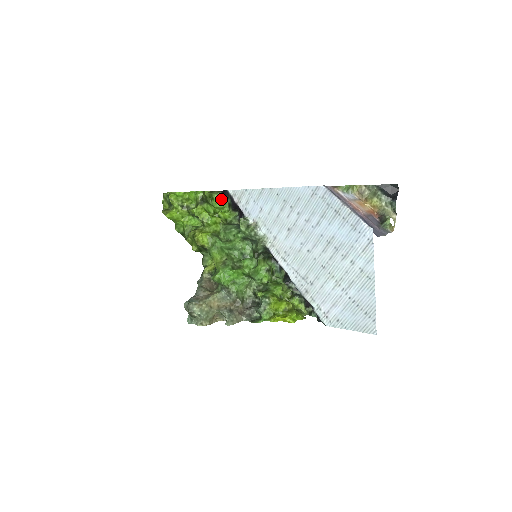
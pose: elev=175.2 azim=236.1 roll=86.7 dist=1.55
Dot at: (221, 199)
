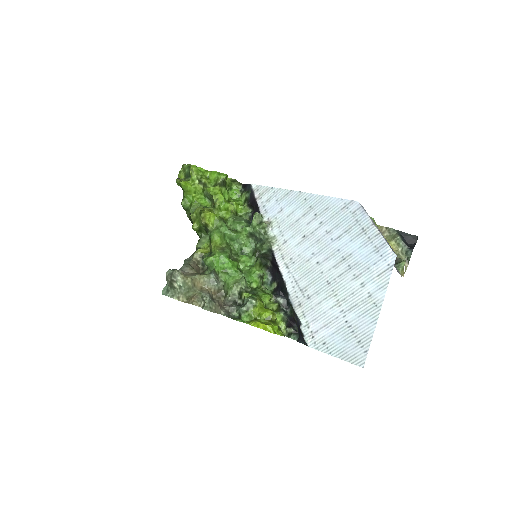
Dot at: (239, 192)
